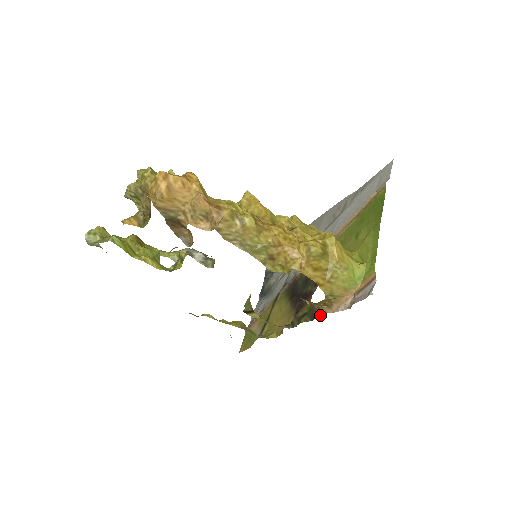
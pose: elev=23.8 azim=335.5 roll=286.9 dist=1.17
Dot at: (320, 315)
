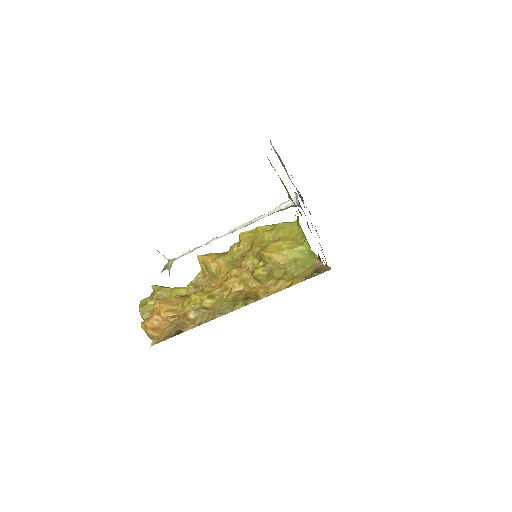
Dot at: occluded
